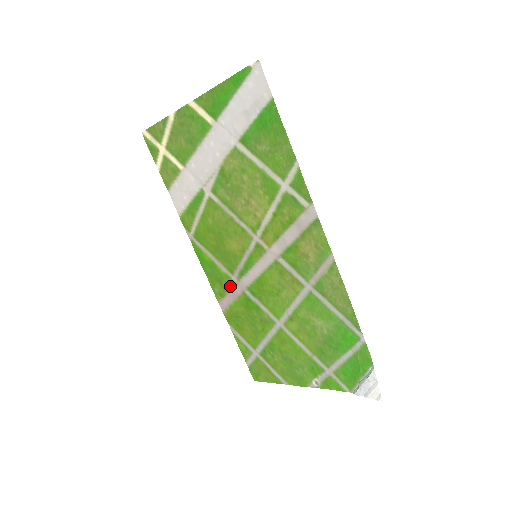
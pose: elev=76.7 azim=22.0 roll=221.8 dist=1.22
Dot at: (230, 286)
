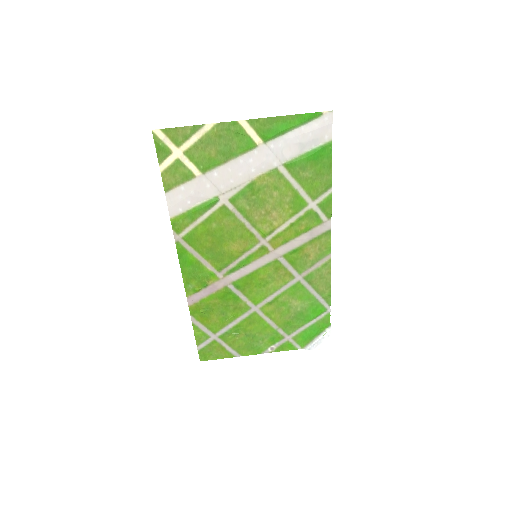
Dot at: (211, 282)
